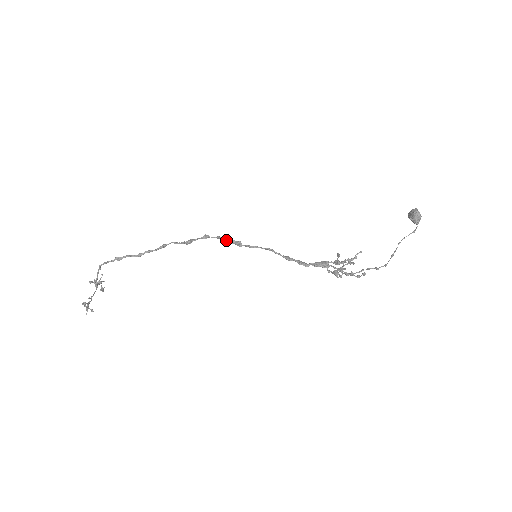
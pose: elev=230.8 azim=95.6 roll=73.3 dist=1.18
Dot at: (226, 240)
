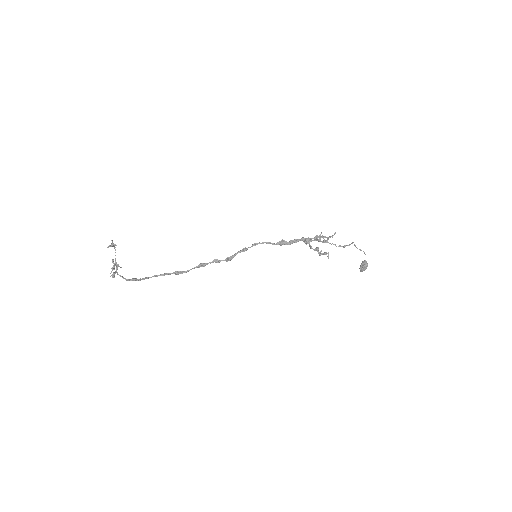
Dot at: (234, 254)
